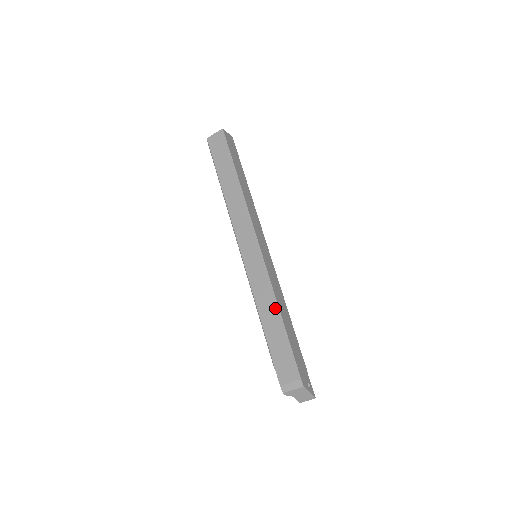
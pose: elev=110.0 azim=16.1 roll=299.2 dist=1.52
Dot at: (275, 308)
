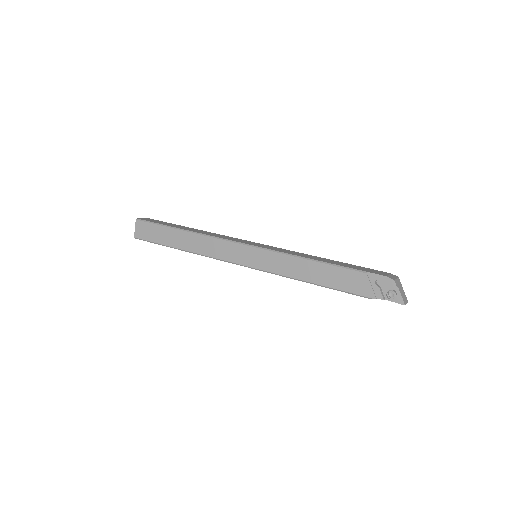
Dot at: (318, 257)
